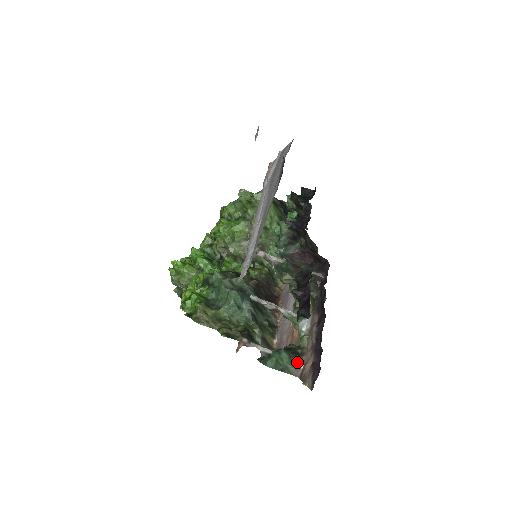
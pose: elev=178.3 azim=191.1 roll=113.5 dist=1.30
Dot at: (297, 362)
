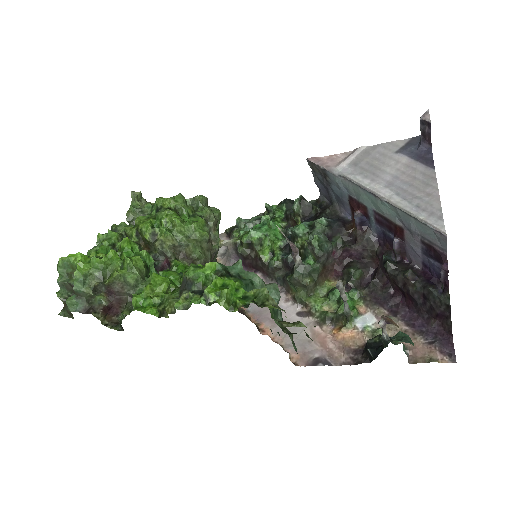
Dot at: (404, 348)
